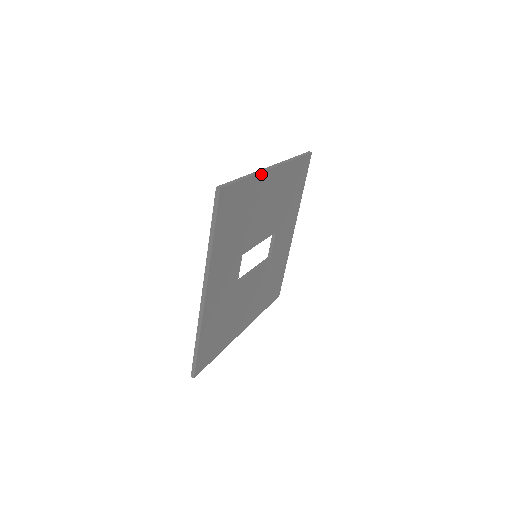
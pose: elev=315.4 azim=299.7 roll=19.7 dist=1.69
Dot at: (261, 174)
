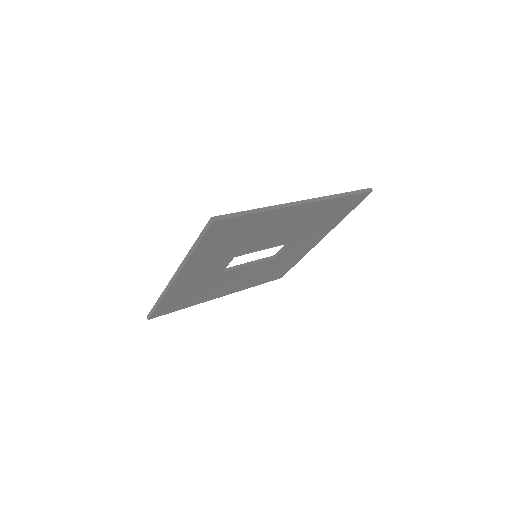
Dot at: (281, 209)
